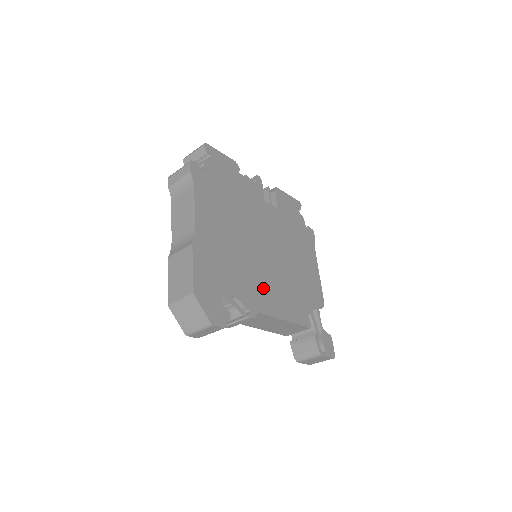
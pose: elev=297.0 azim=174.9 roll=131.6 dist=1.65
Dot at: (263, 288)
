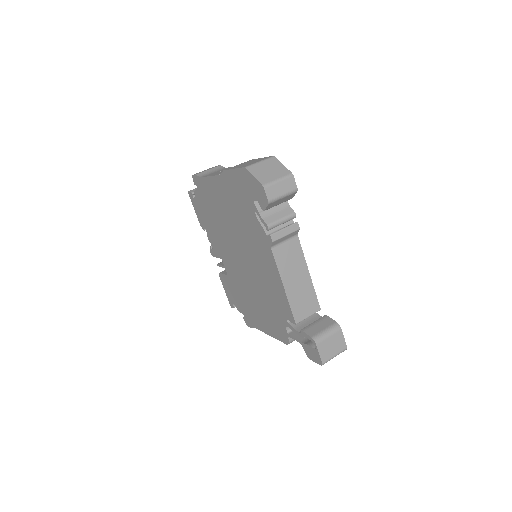
Dot at: occluded
